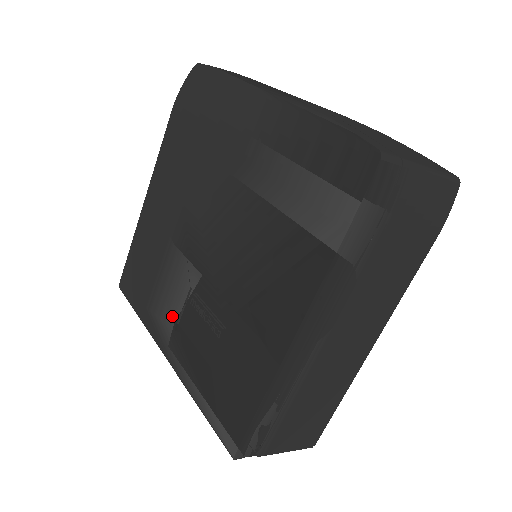
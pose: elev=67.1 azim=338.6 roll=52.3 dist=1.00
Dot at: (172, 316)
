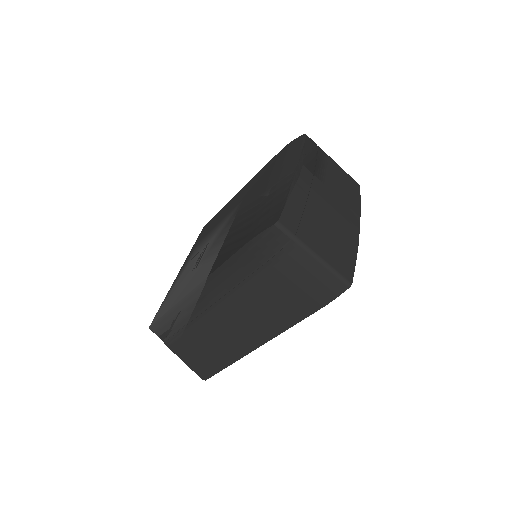
Dot at: (196, 252)
